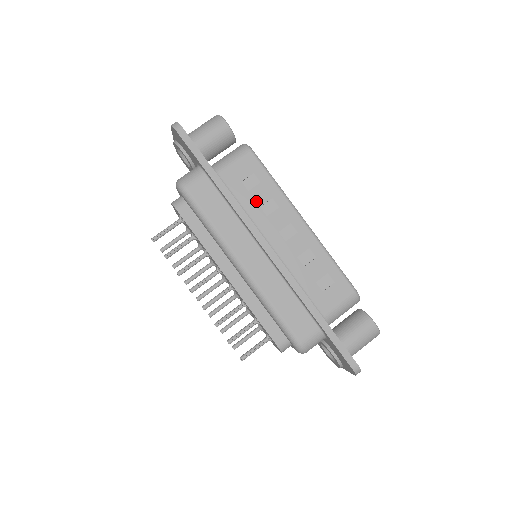
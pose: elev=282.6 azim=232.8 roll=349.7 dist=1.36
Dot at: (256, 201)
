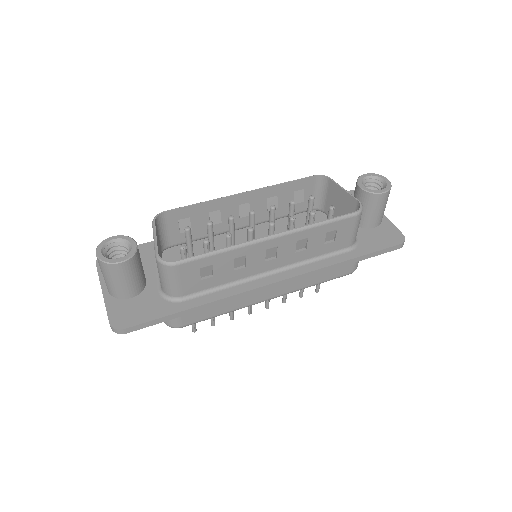
Dot at: (226, 273)
